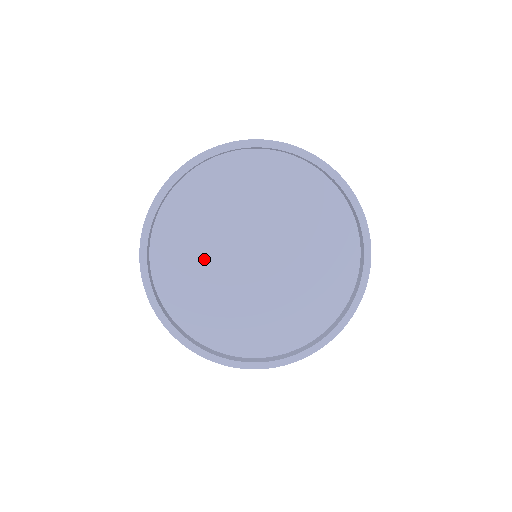
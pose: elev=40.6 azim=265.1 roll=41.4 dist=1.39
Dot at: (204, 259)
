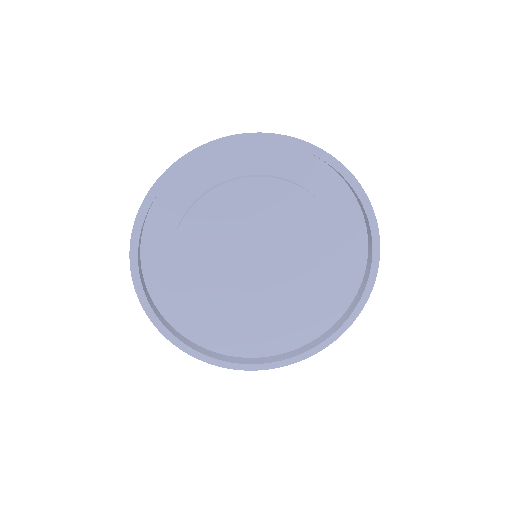
Dot at: (219, 301)
